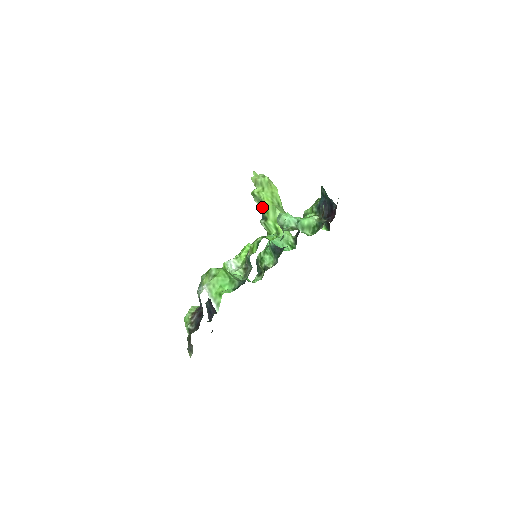
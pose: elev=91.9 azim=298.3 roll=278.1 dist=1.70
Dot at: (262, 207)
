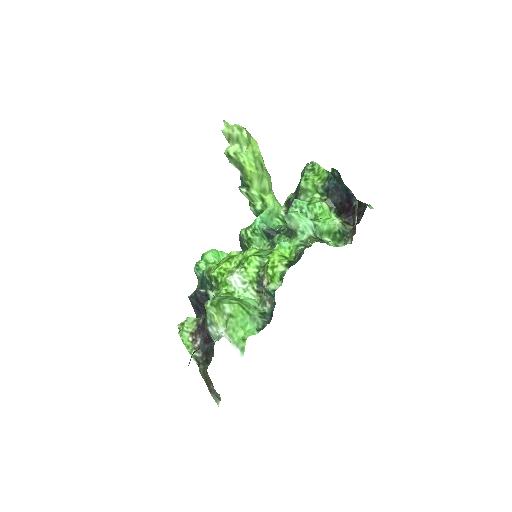
Dot at: (241, 171)
